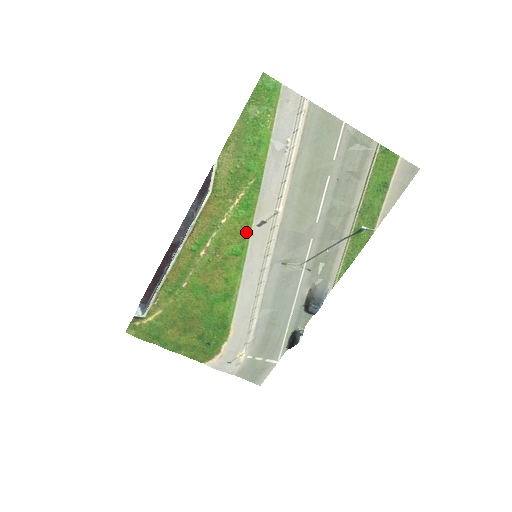
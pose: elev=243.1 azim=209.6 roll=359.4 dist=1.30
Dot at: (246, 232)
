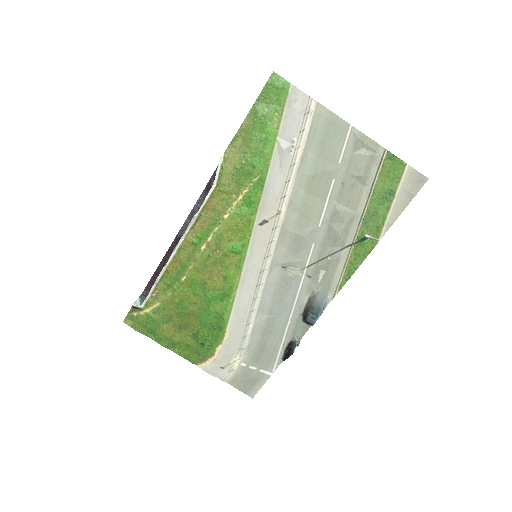
Dot at: (248, 230)
